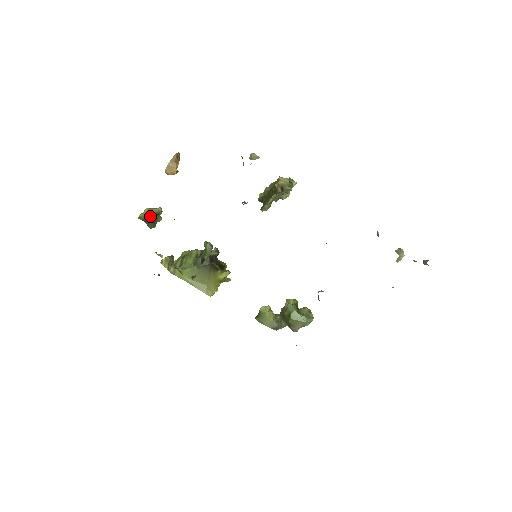
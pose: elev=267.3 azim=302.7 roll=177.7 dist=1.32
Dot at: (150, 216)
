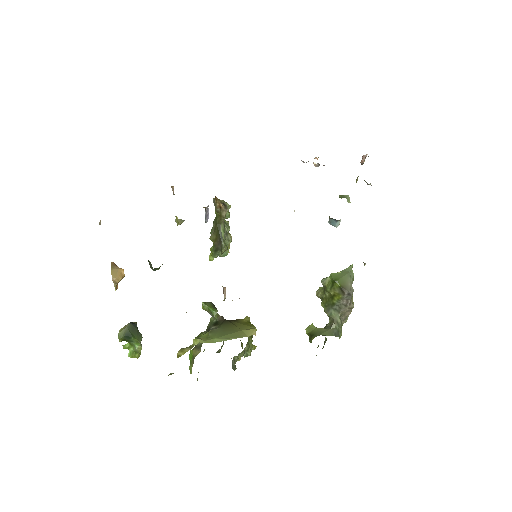
Dot at: (129, 325)
